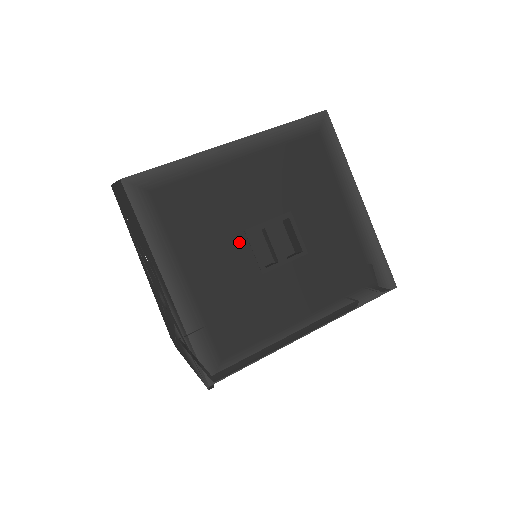
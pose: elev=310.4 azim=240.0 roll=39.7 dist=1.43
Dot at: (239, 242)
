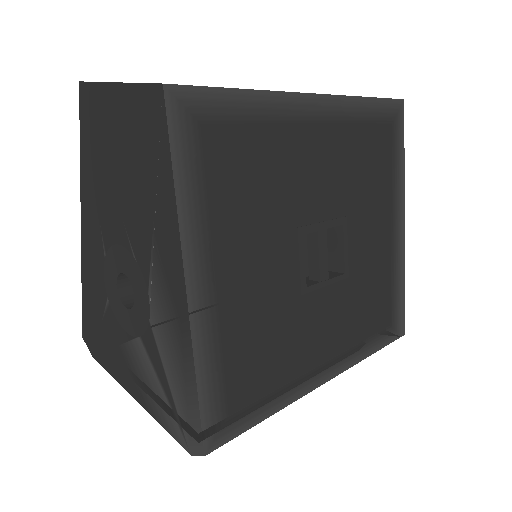
Dot at: (288, 243)
